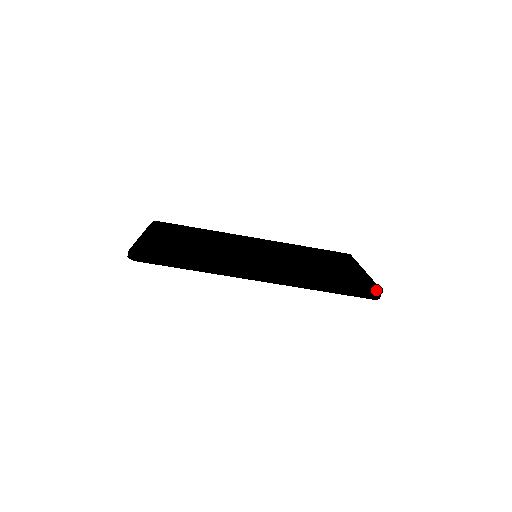
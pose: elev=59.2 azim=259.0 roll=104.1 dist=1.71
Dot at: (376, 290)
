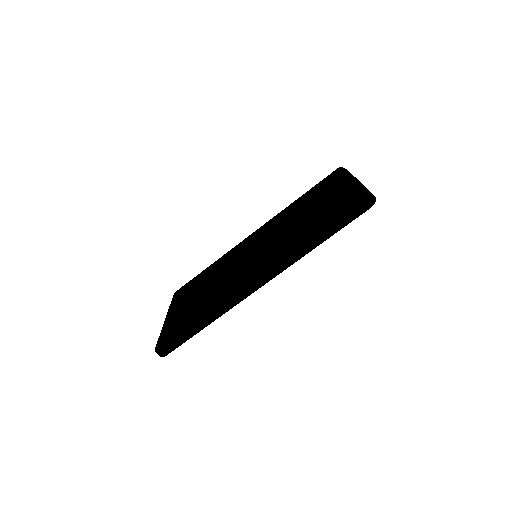
Dot at: (363, 199)
